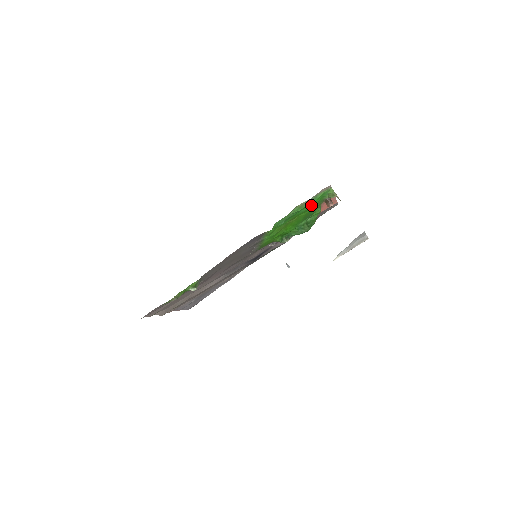
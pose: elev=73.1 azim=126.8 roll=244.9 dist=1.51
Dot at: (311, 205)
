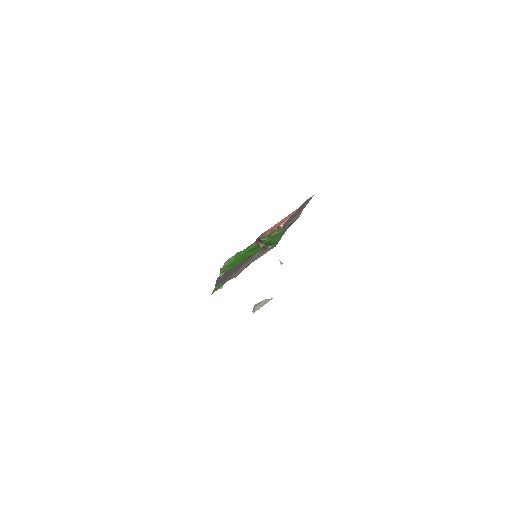
Dot at: (241, 254)
